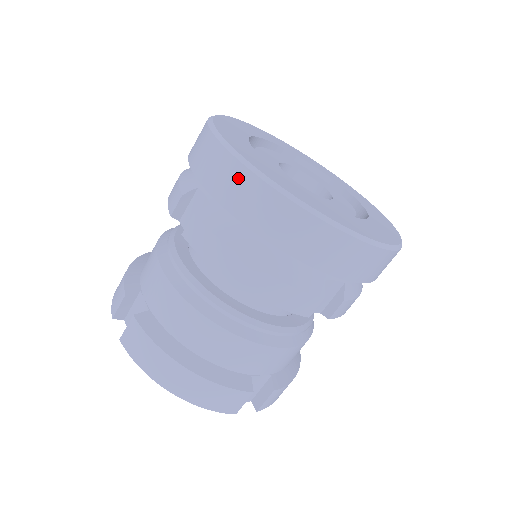
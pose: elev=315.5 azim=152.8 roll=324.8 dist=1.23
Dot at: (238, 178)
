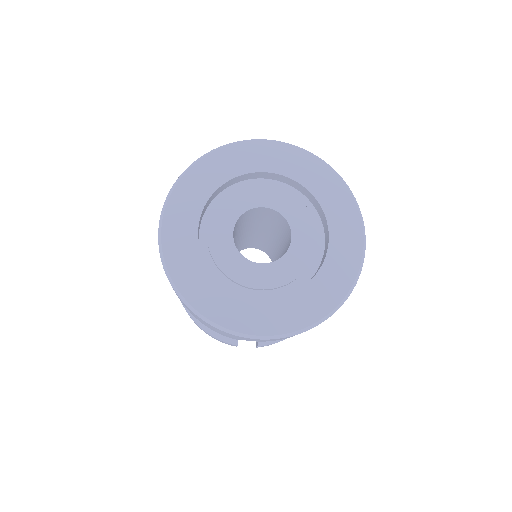
Dot at: occluded
